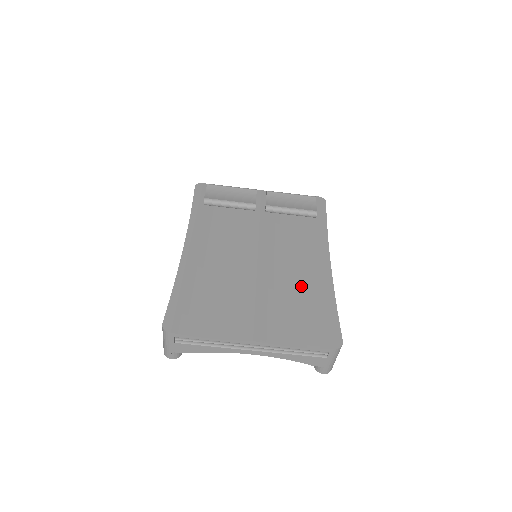
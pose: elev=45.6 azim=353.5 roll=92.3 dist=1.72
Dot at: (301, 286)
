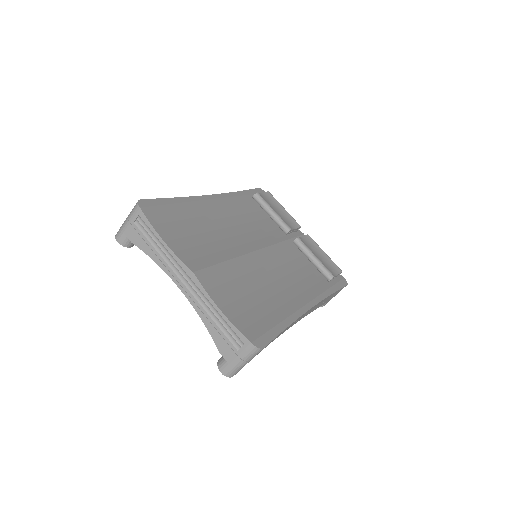
Dot at: (271, 294)
